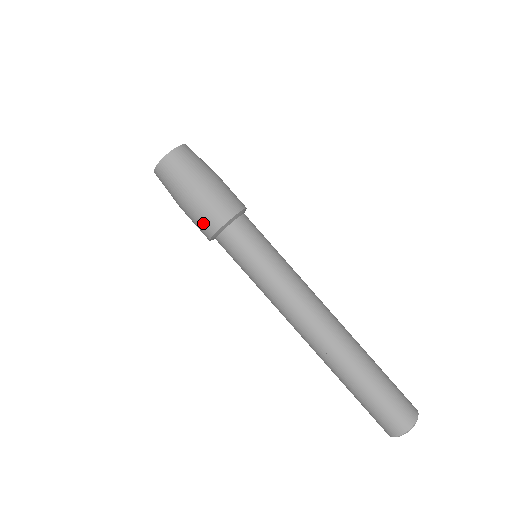
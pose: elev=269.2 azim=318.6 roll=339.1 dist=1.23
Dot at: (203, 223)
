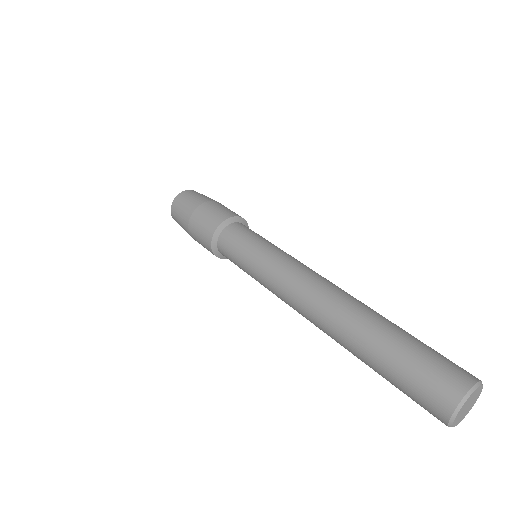
Dot at: (203, 233)
